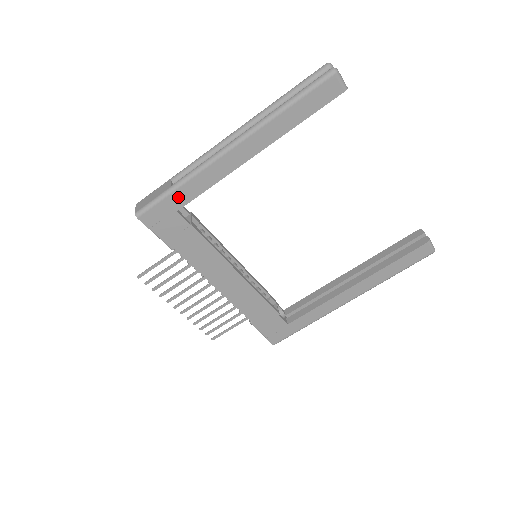
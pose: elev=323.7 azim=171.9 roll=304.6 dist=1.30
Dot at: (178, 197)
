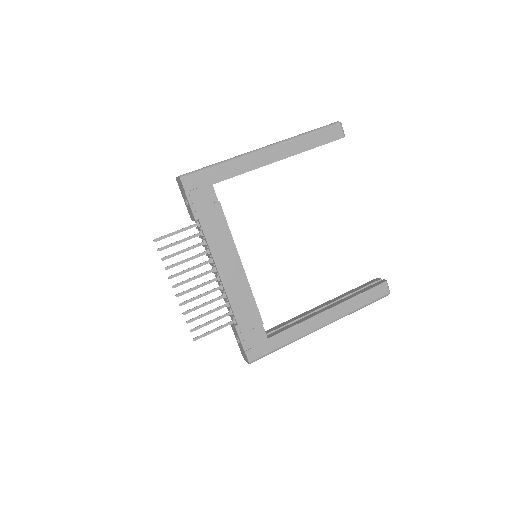
Dot at: (218, 173)
